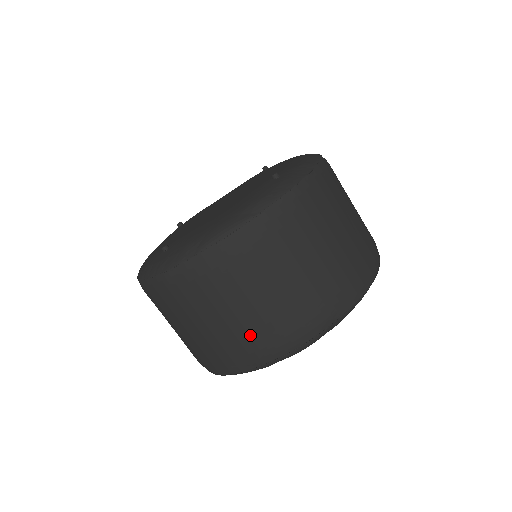
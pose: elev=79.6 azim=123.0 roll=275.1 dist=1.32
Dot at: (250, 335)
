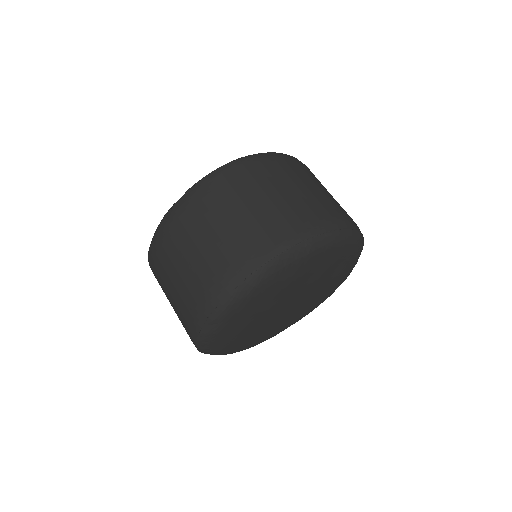
Dot at: (185, 299)
